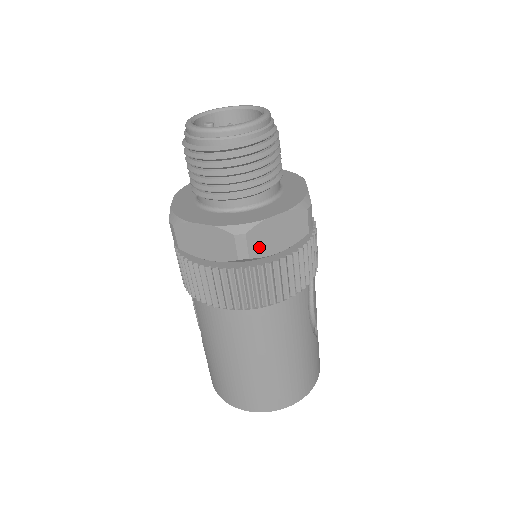
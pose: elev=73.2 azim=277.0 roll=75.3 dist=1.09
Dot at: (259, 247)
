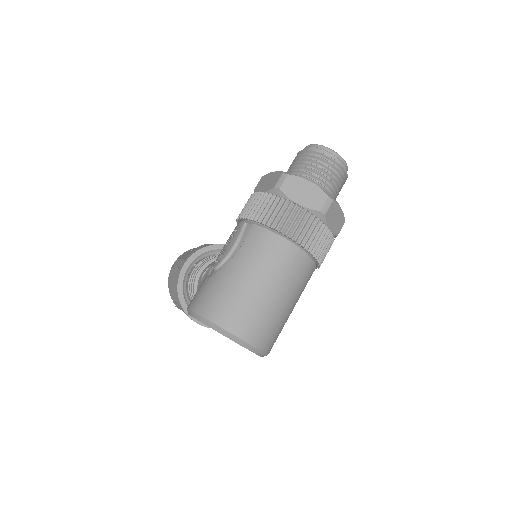
Dot at: (329, 215)
